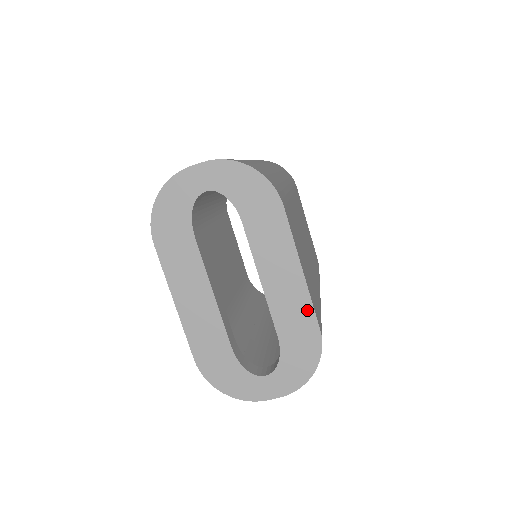
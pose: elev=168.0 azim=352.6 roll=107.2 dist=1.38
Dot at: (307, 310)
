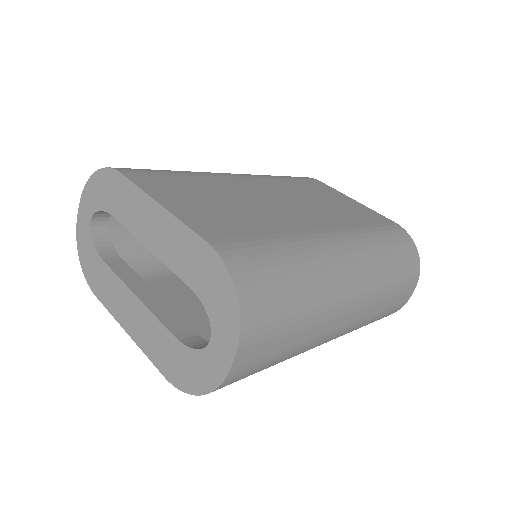
Dot at: (186, 235)
